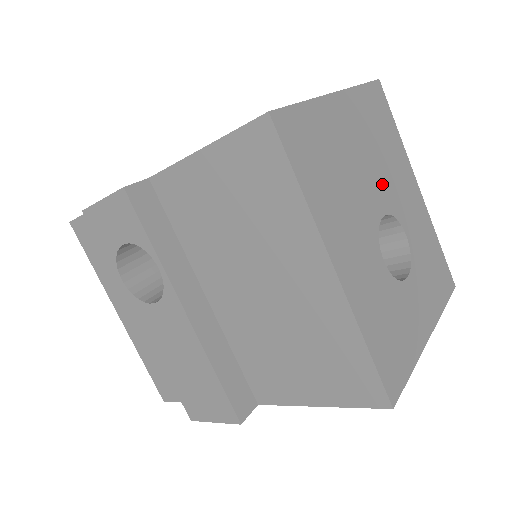
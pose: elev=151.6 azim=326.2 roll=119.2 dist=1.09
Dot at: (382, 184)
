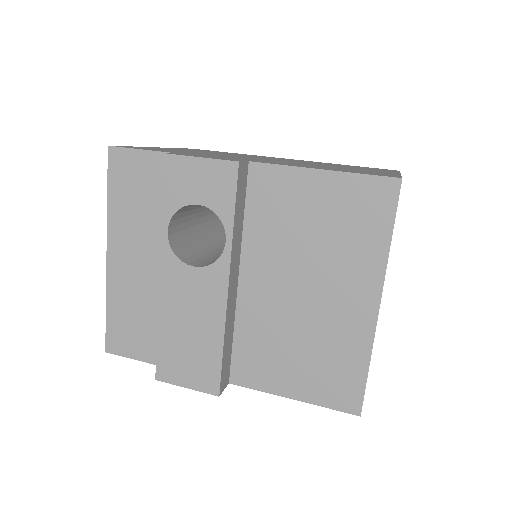
Dot at: occluded
